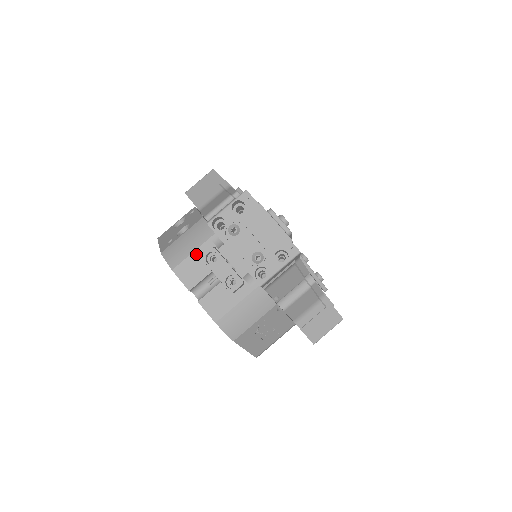
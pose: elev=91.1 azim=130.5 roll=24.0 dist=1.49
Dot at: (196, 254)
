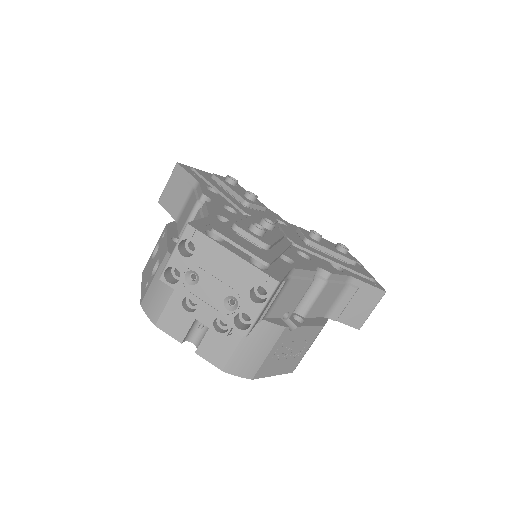
Dot at: (173, 301)
